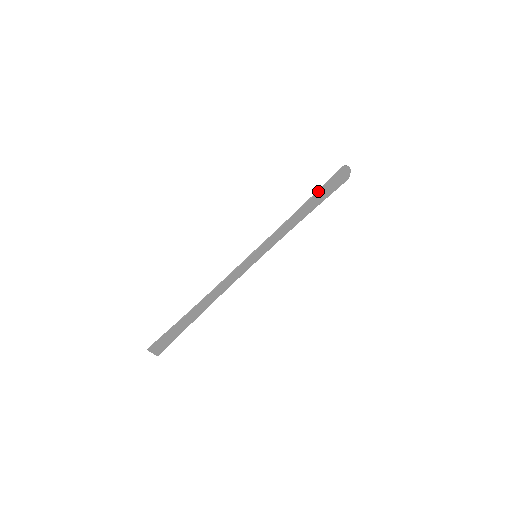
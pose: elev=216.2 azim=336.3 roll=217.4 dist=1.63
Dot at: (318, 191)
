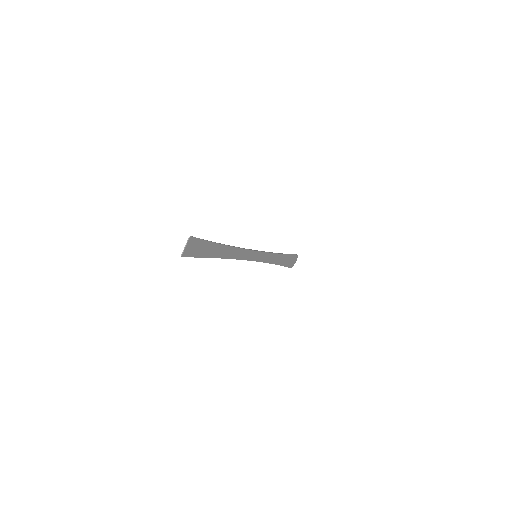
Dot at: (288, 254)
